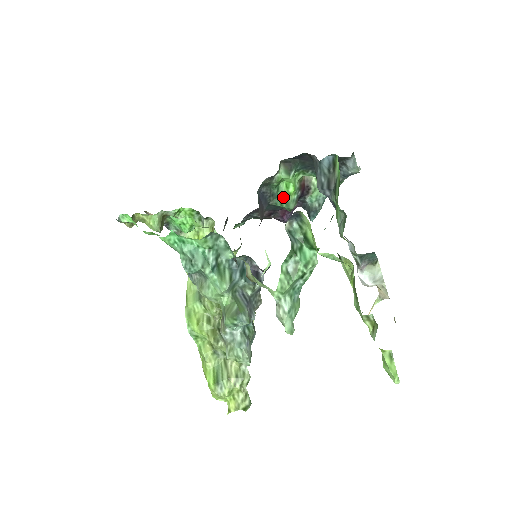
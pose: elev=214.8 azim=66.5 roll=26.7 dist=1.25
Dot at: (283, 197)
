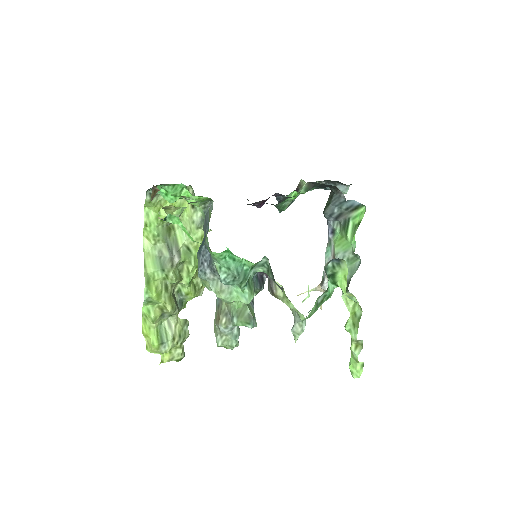
Dot at: (286, 202)
